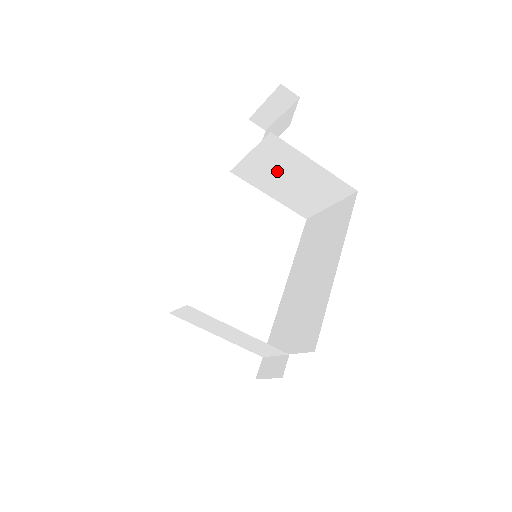
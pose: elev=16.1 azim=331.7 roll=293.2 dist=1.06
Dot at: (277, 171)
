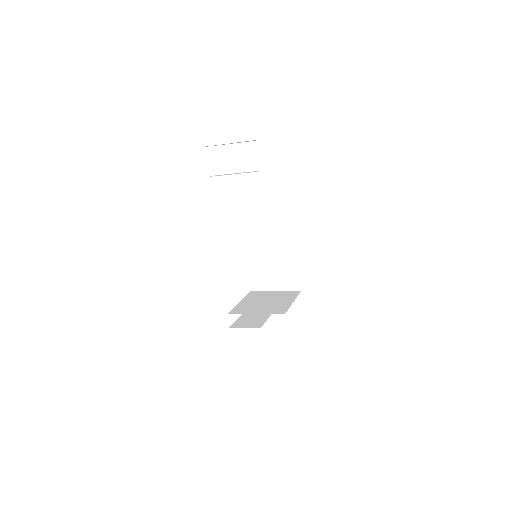
Dot at: occluded
